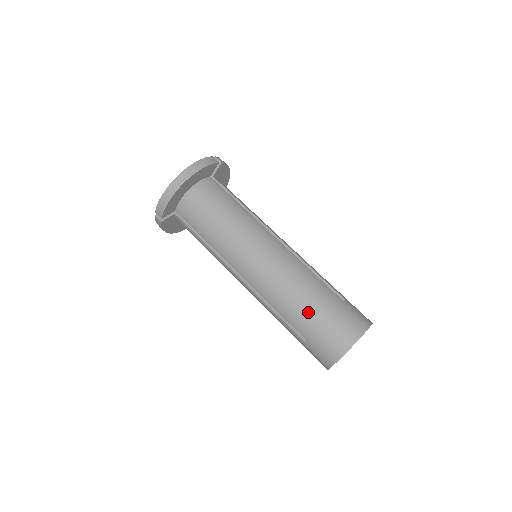
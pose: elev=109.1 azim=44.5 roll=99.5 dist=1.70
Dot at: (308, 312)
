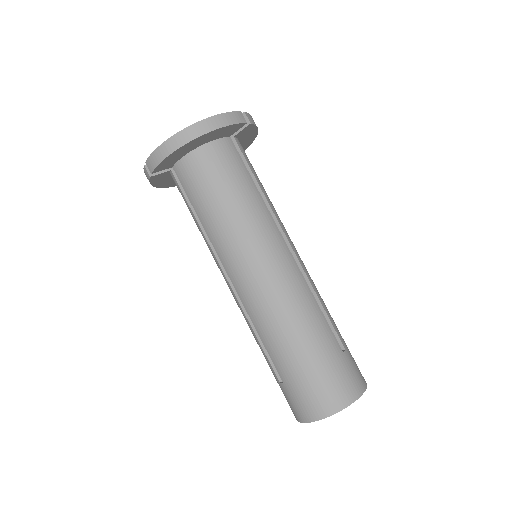
Dot at: (297, 355)
